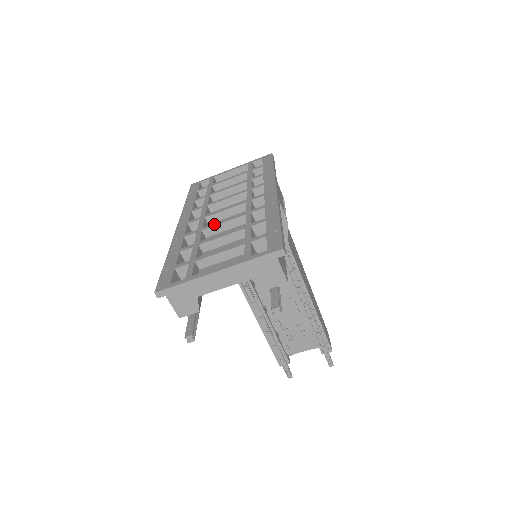
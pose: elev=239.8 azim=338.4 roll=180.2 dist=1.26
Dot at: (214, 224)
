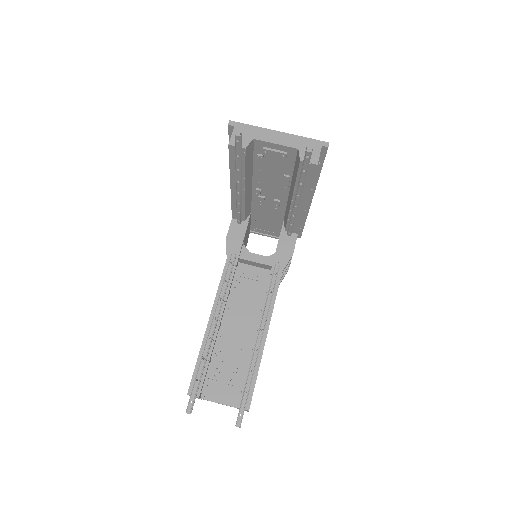
Dot at: occluded
